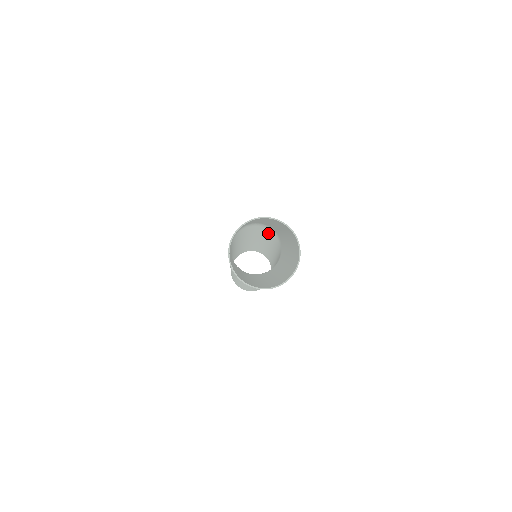
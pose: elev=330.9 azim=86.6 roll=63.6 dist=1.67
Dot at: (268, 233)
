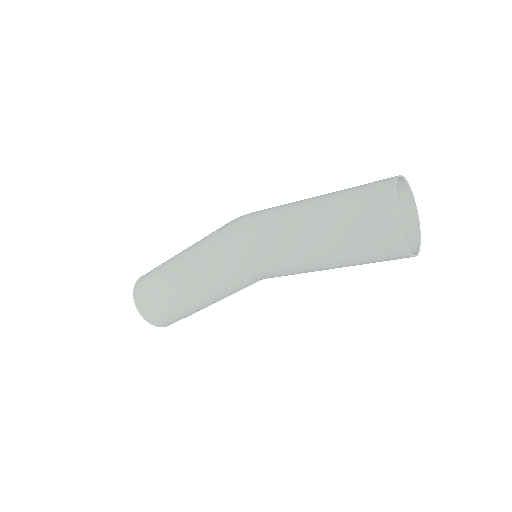
Dot at: occluded
